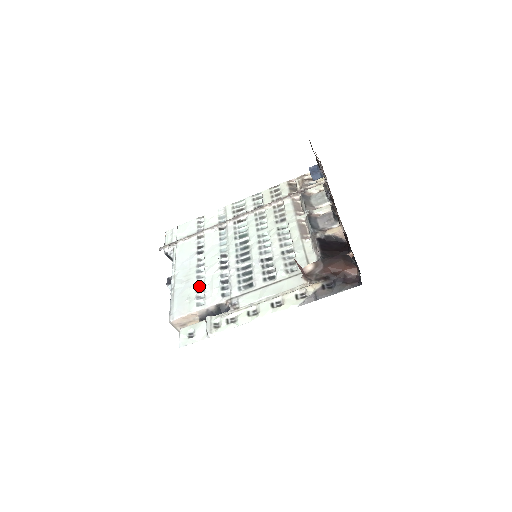
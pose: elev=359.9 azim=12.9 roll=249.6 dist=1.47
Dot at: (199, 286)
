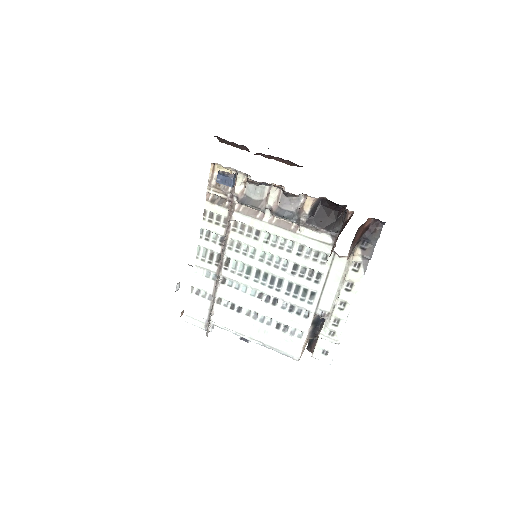
Dot at: (279, 327)
